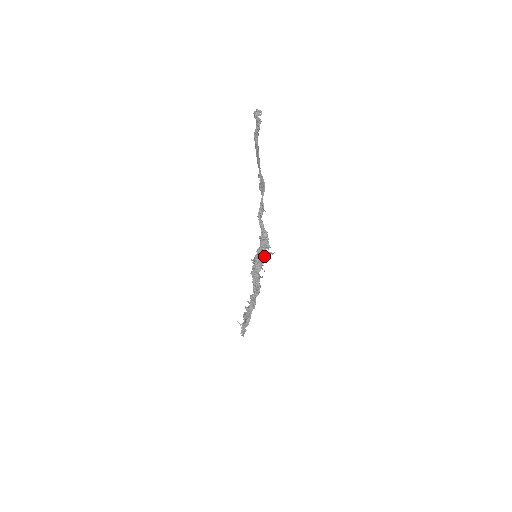
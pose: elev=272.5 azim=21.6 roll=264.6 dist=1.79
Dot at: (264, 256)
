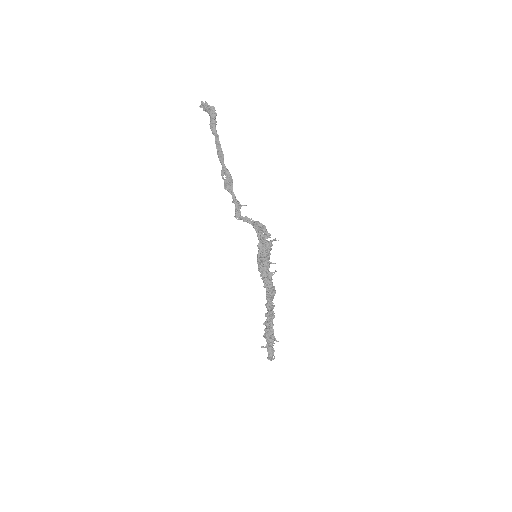
Dot at: (269, 247)
